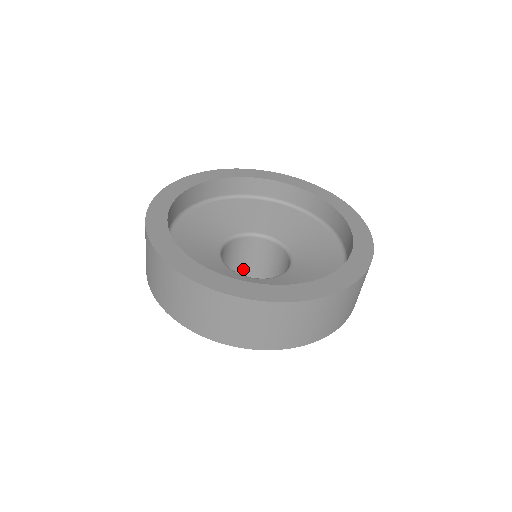
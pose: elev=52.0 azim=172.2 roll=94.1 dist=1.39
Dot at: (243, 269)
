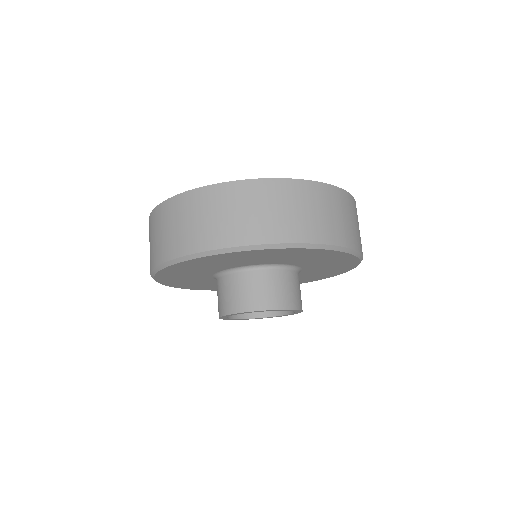
Dot at: occluded
